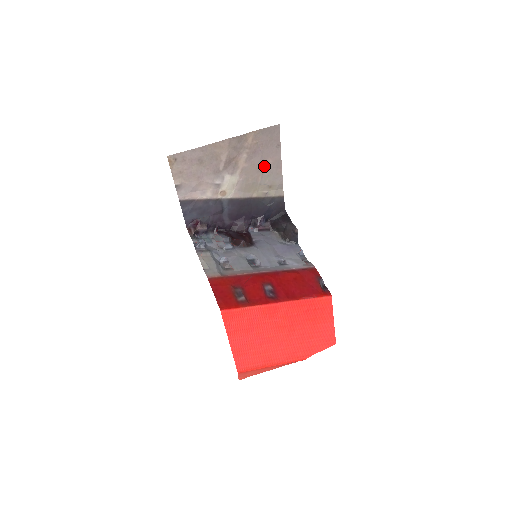
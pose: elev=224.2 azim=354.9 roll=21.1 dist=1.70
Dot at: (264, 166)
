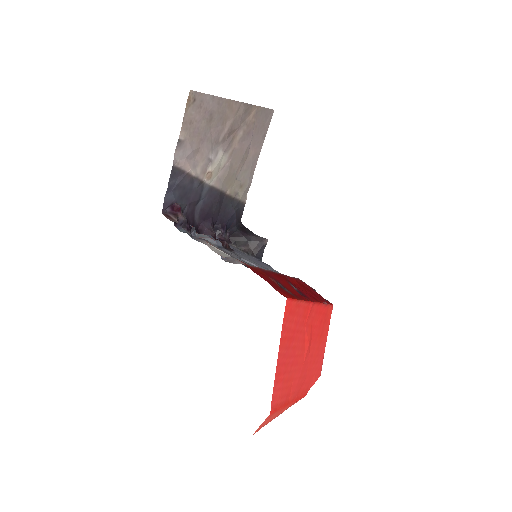
Dot at: (247, 156)
